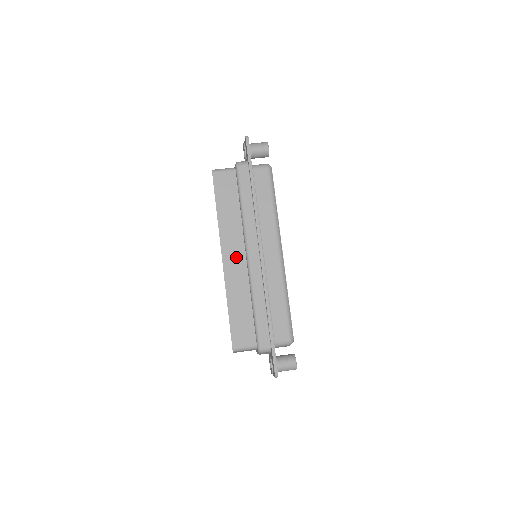
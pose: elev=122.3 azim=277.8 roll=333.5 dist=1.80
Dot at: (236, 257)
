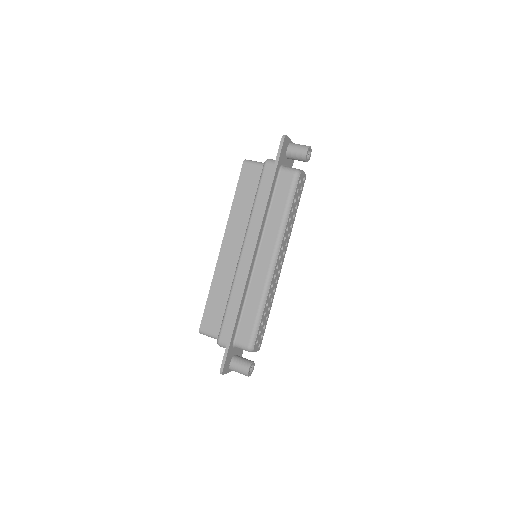
Dot at: (233, 250)
